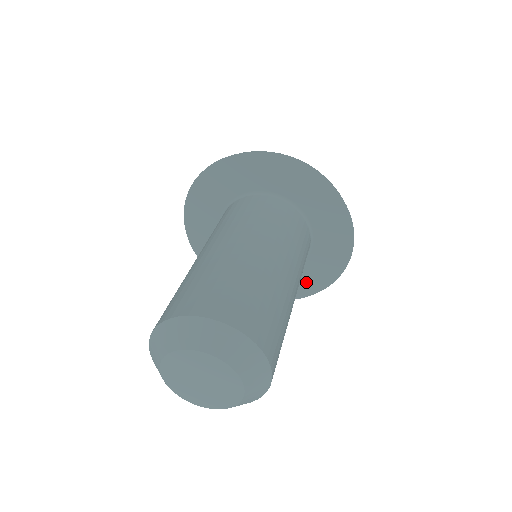
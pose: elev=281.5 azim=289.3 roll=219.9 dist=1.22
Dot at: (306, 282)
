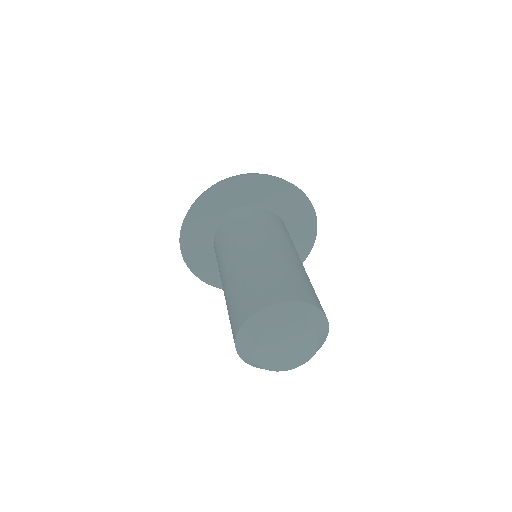
Dot at: (300, 247)
